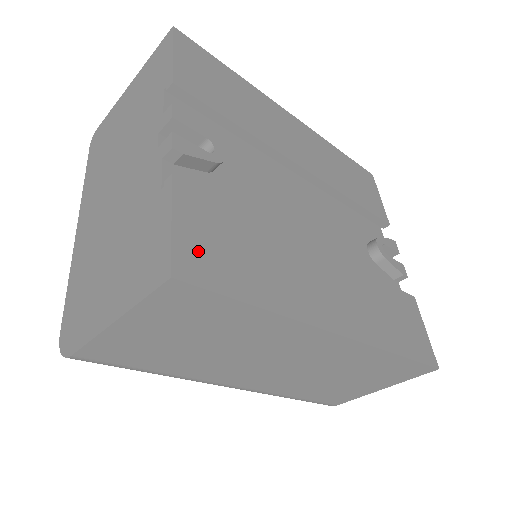
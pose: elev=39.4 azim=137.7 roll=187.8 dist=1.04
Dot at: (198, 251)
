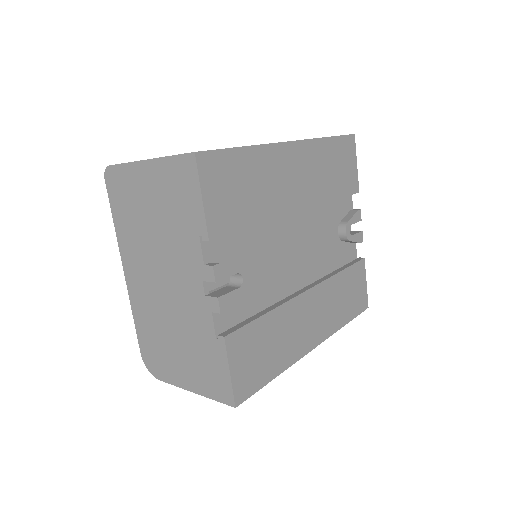
Dot at: (244, 377)
